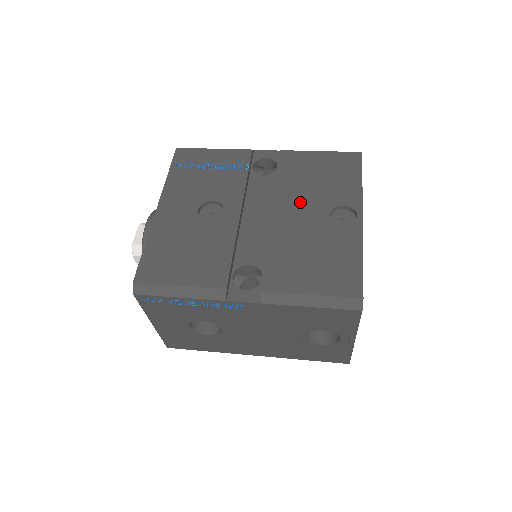
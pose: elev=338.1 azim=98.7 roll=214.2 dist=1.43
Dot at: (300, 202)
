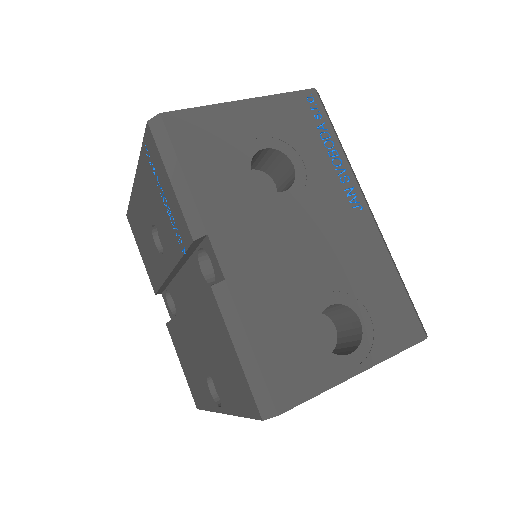
Dot at: (199, 338)
